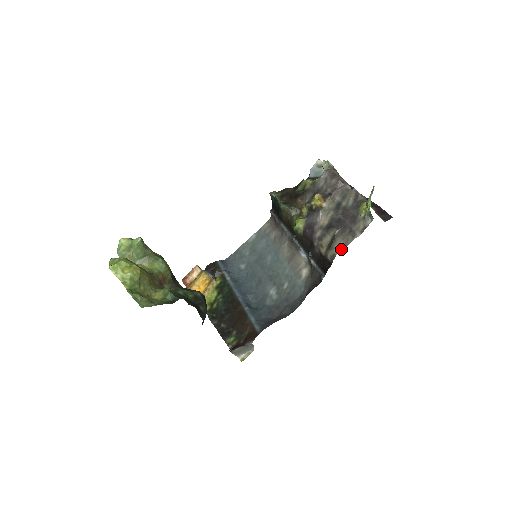
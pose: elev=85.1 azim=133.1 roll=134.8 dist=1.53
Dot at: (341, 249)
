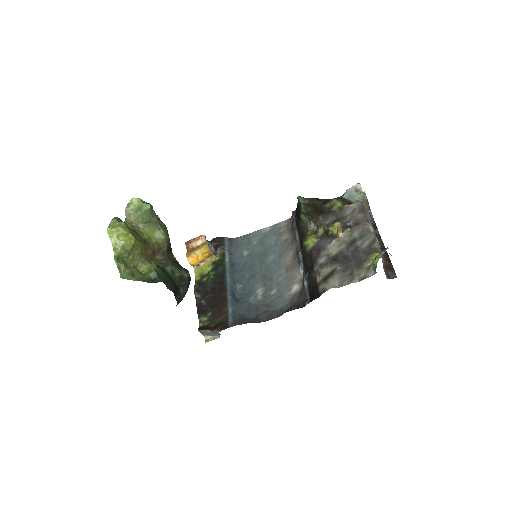
Dot at: (334, 287)
